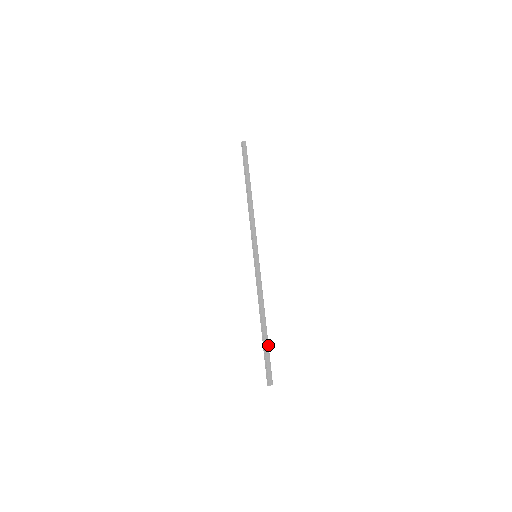
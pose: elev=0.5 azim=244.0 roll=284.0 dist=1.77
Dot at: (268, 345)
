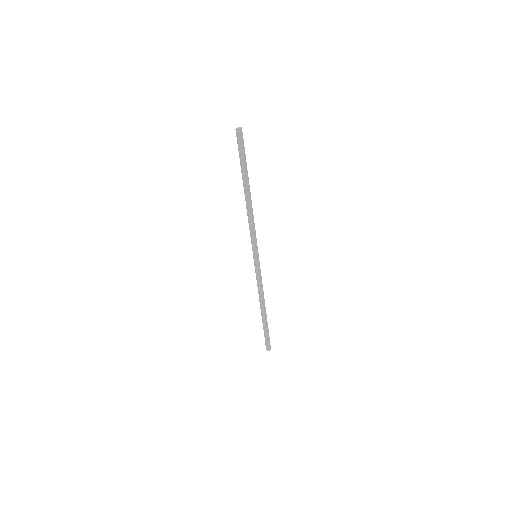
Dot at: (266, 326)
